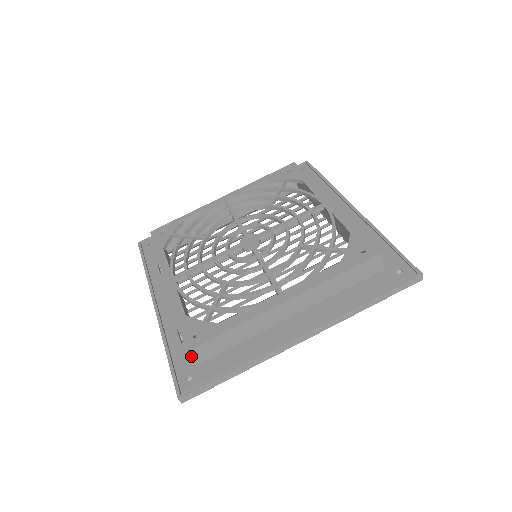
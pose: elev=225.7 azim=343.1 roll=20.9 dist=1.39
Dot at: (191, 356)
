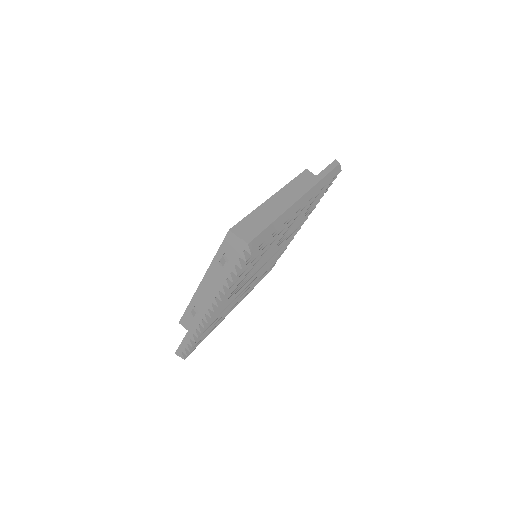
Dot at: (235, 235)
